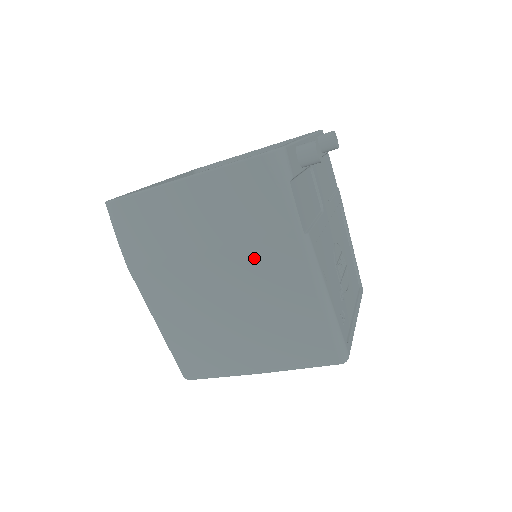
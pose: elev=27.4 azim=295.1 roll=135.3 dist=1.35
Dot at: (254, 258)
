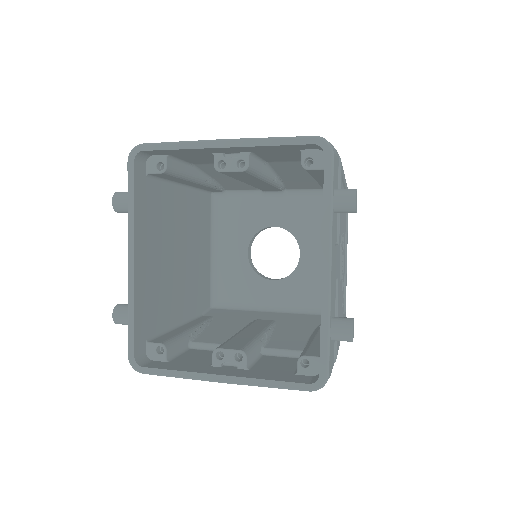
Dot at: occluded
